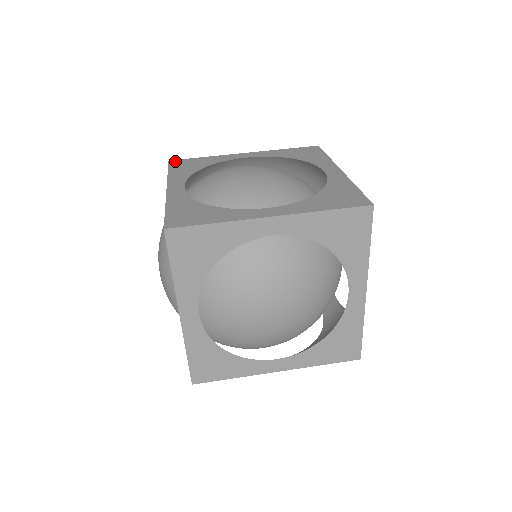
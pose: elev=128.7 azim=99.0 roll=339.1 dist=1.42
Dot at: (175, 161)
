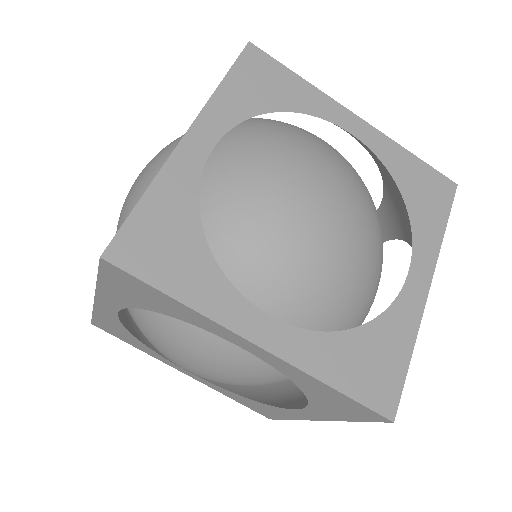
Dot at: (256, 52)
